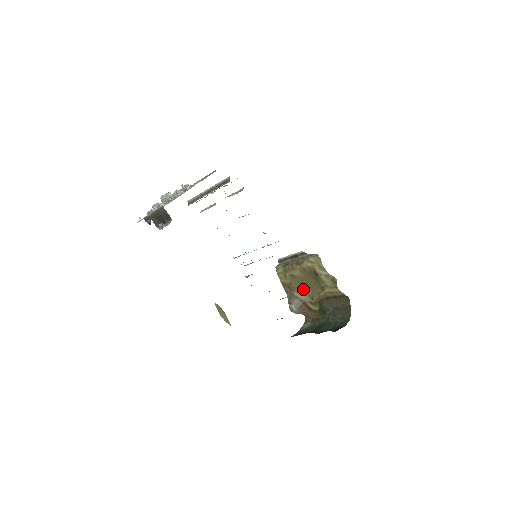
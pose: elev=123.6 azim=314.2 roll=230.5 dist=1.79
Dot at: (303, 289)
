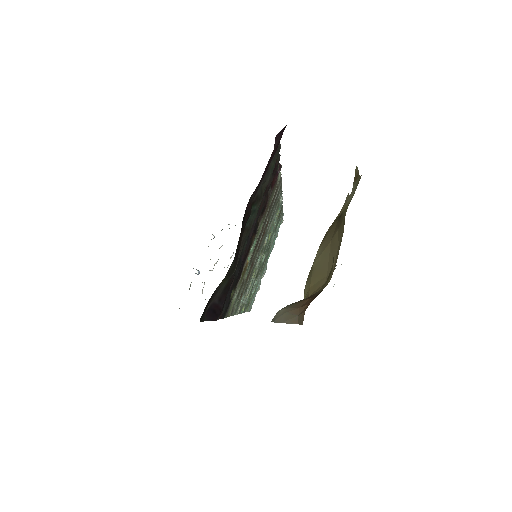
Dot at: occluded
